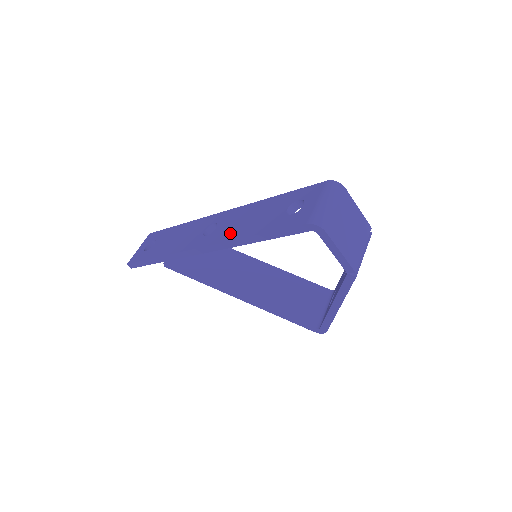
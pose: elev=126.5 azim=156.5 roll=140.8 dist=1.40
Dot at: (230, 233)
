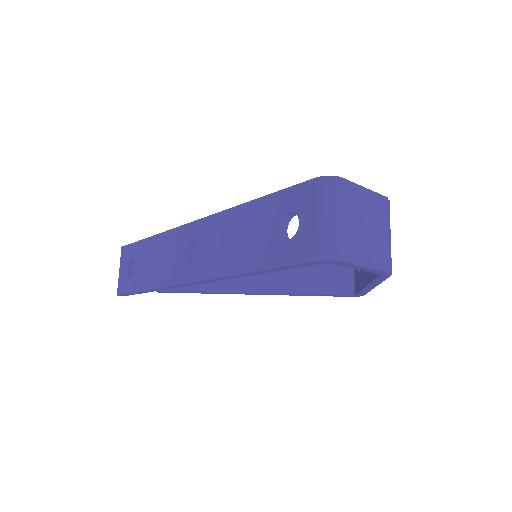
Dot at: (219, 263)
